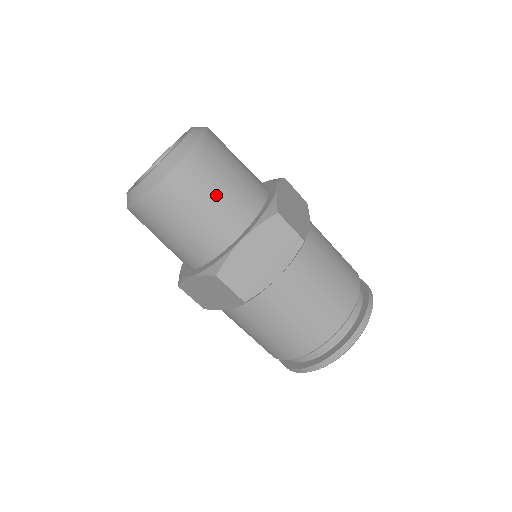
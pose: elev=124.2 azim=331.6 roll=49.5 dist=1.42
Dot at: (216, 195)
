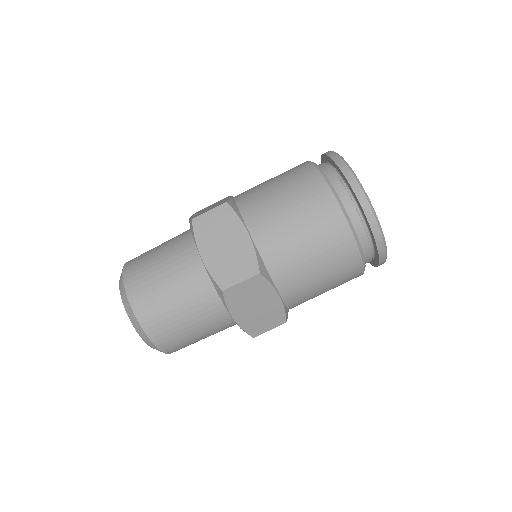
Dot at: (187, 320)
